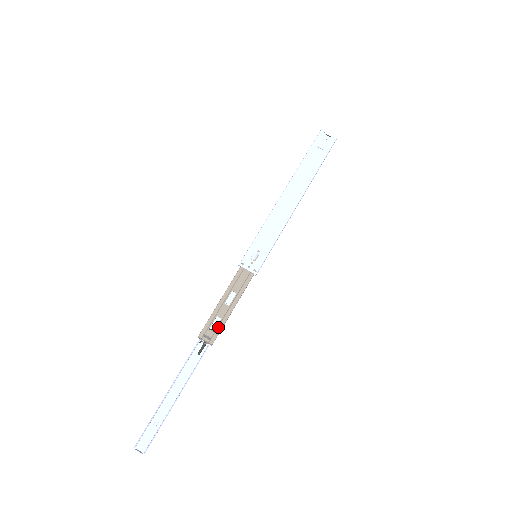
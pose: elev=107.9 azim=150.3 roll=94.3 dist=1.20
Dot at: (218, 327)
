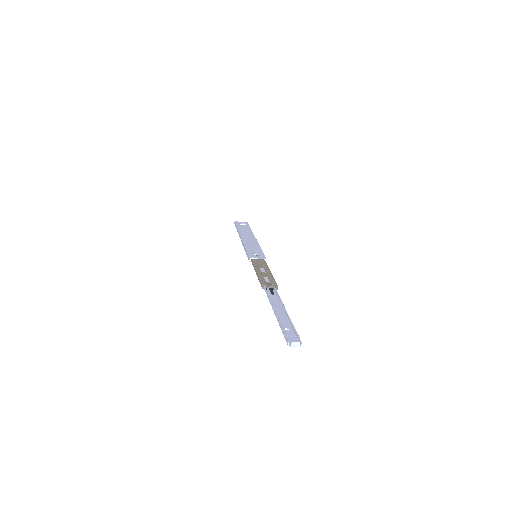
Dot at: (271, 279)
